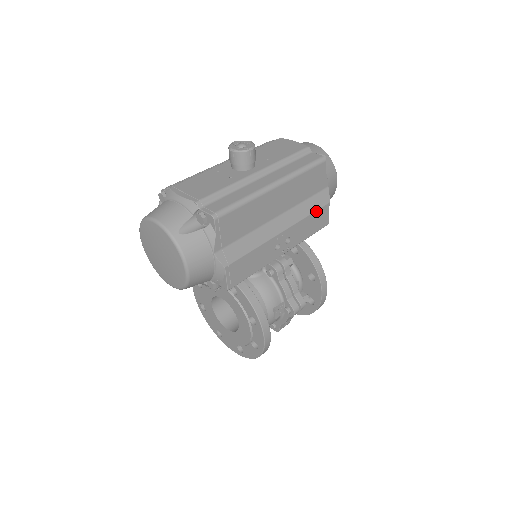
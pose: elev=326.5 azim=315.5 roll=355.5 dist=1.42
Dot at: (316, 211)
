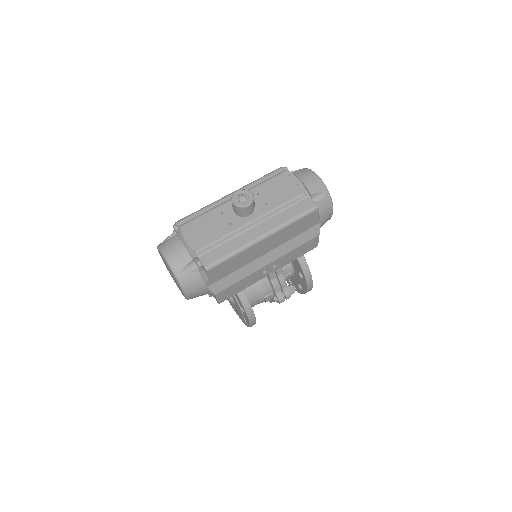
Dot at: (304, 243)
